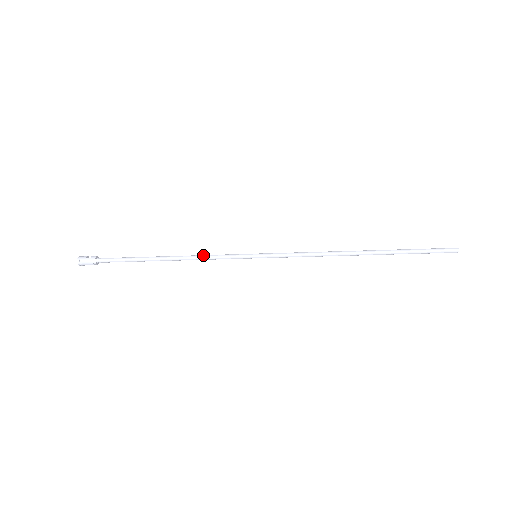
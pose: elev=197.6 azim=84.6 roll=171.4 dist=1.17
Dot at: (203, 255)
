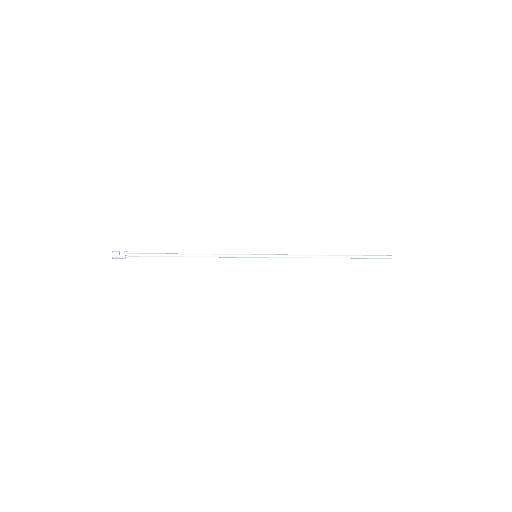
Dot at: (216, 255)
